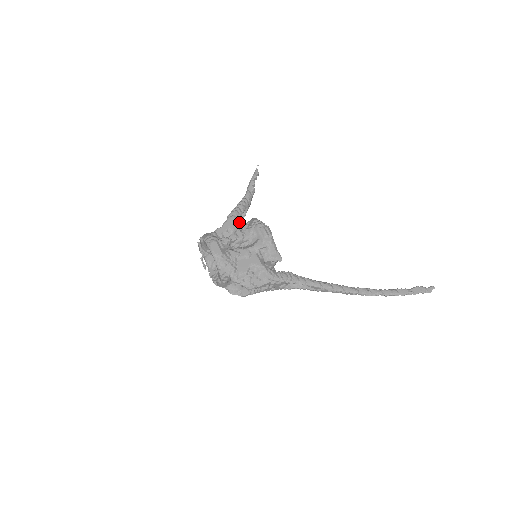
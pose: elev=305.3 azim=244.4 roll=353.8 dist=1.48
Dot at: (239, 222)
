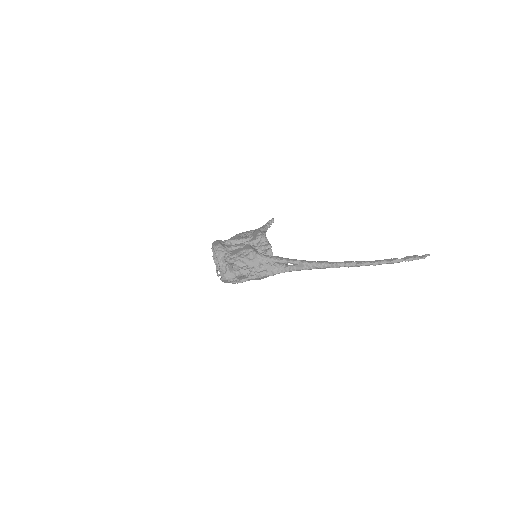
Dot at: occluded
